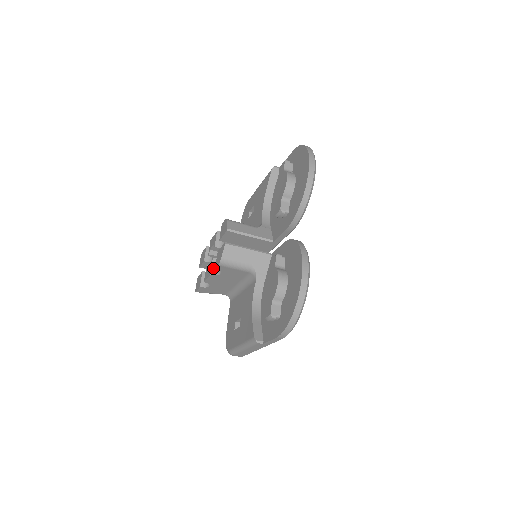
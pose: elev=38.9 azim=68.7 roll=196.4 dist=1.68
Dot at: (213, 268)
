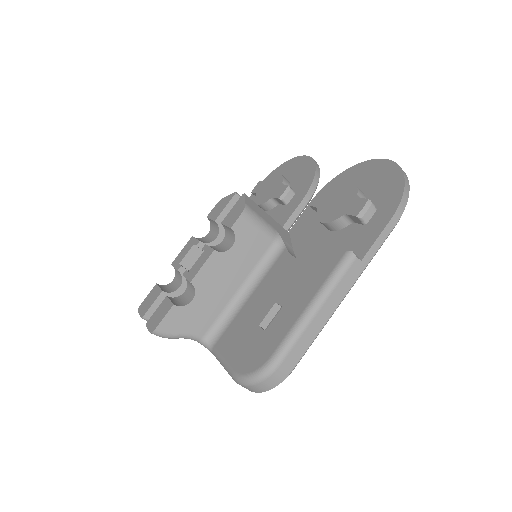
Dot at: (213, 248)
